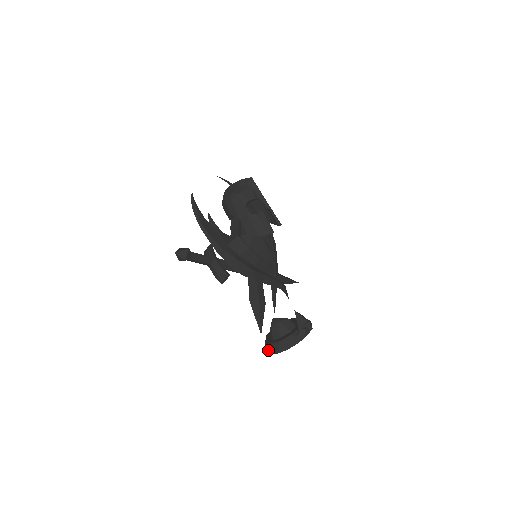
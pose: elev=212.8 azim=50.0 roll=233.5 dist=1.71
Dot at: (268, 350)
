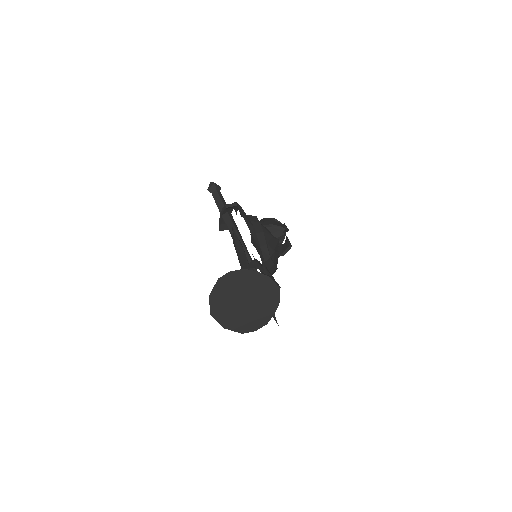
Dot at: (215, 285)
